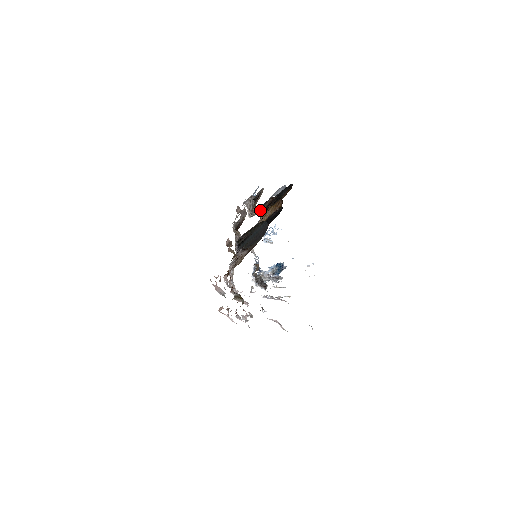
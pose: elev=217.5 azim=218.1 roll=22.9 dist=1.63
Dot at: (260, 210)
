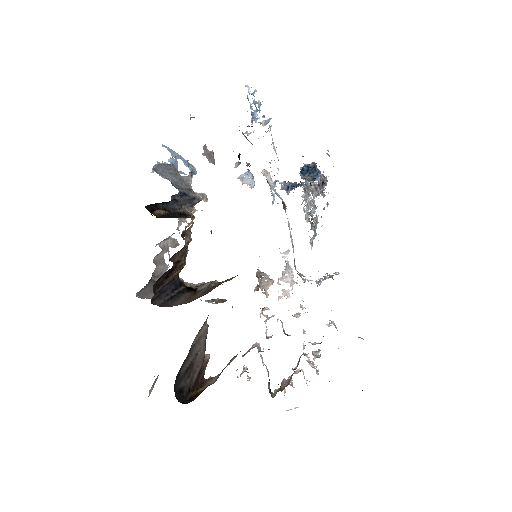
Dot at: (177, 274)
